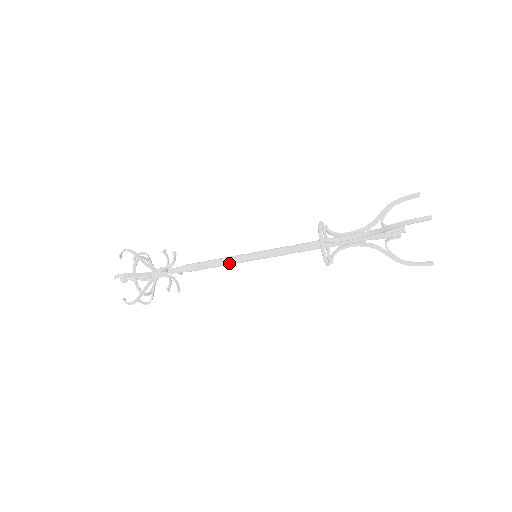
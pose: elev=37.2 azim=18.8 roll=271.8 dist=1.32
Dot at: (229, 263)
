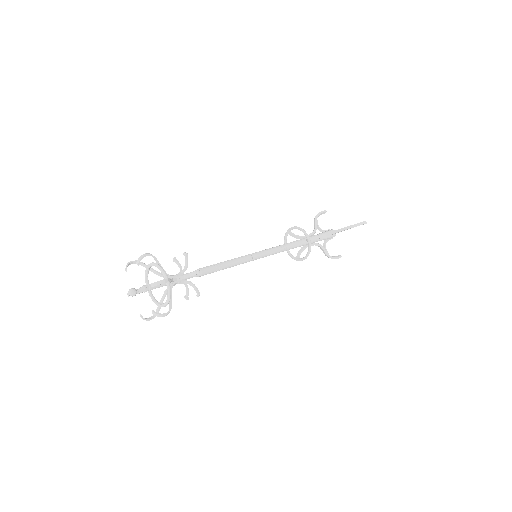
Dot at: (239, 263)
